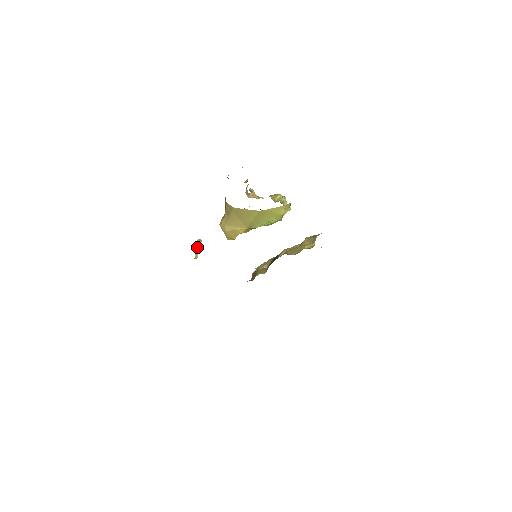
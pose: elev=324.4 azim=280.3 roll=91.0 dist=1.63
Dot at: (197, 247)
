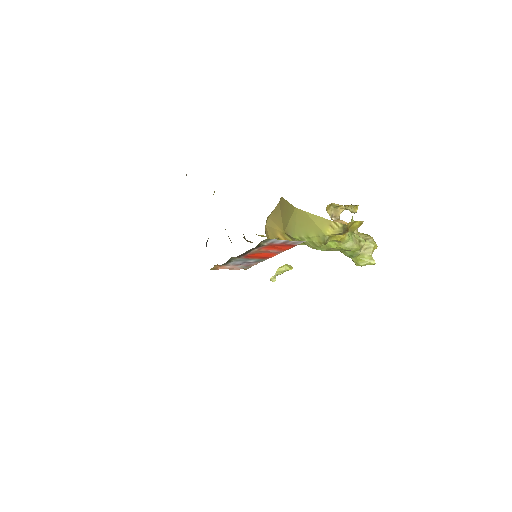
Dot at: (281, 270)
